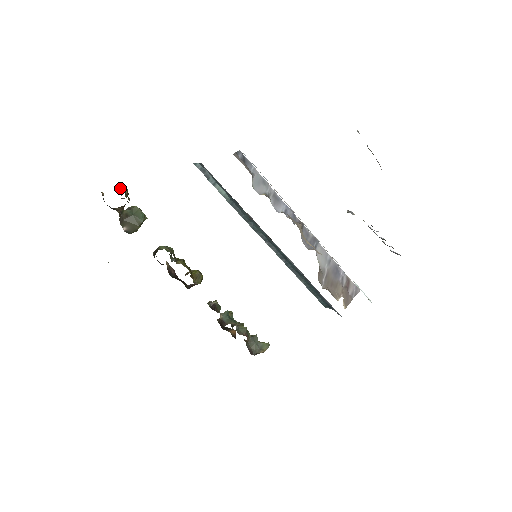
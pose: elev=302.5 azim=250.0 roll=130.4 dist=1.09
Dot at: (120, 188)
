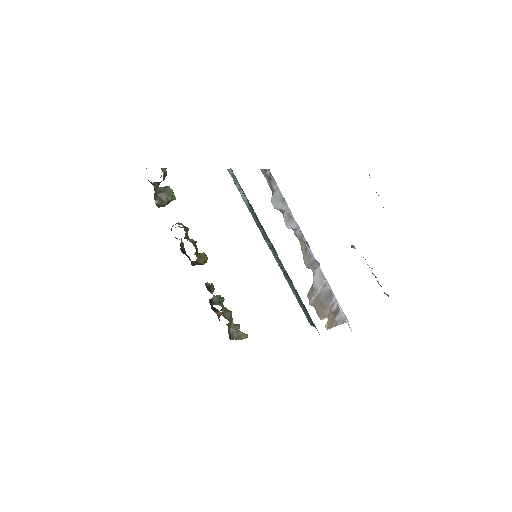
Dot at: (161, 169)
